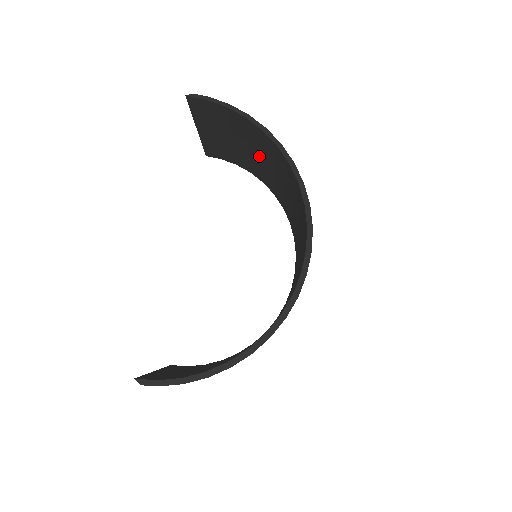
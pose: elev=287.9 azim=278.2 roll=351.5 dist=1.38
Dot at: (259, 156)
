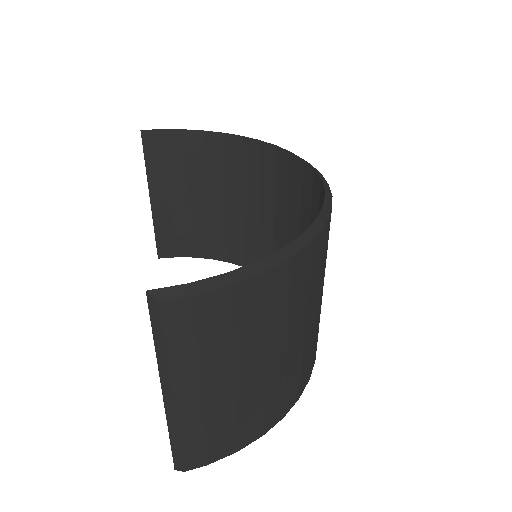
Dot at: (221, 199)
